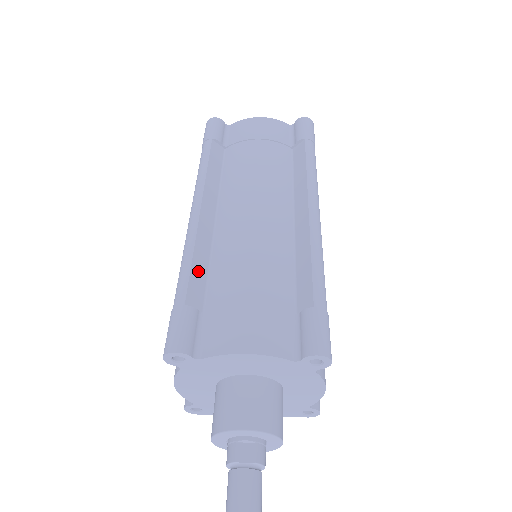
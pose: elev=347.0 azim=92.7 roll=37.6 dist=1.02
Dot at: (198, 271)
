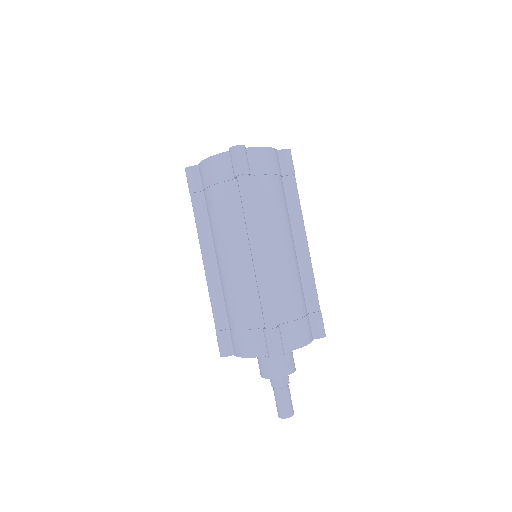
Dot at: occluded
